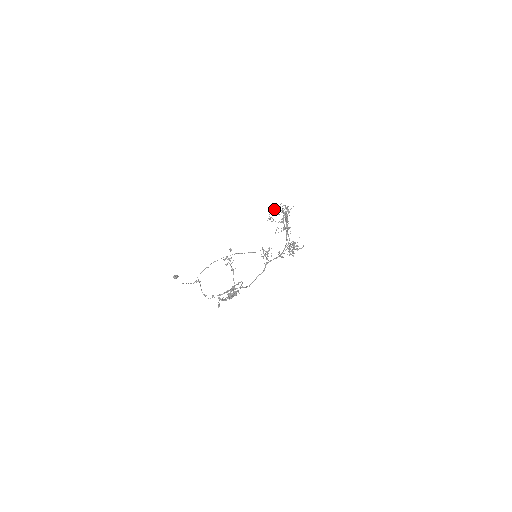
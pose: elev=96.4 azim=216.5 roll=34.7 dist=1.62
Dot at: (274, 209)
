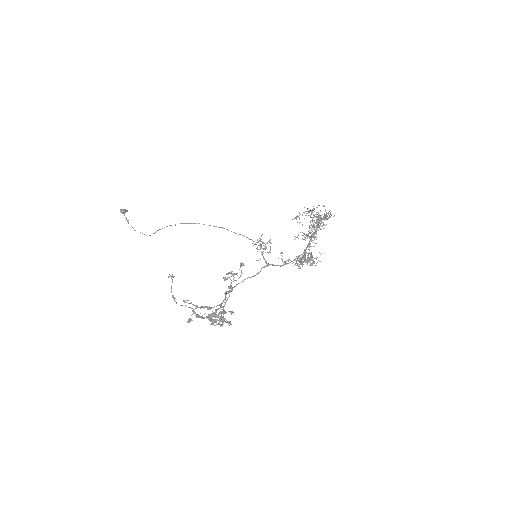
Dot at: occluded
